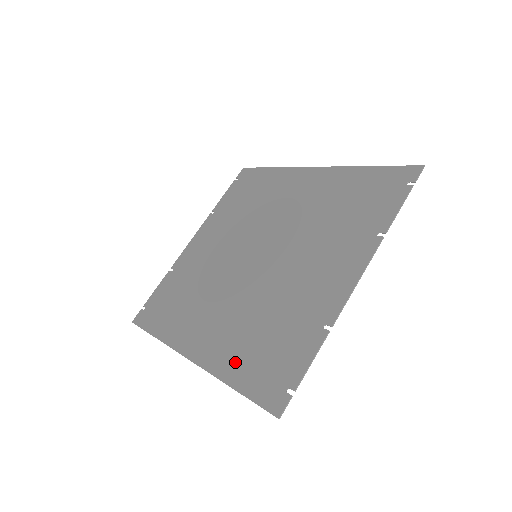
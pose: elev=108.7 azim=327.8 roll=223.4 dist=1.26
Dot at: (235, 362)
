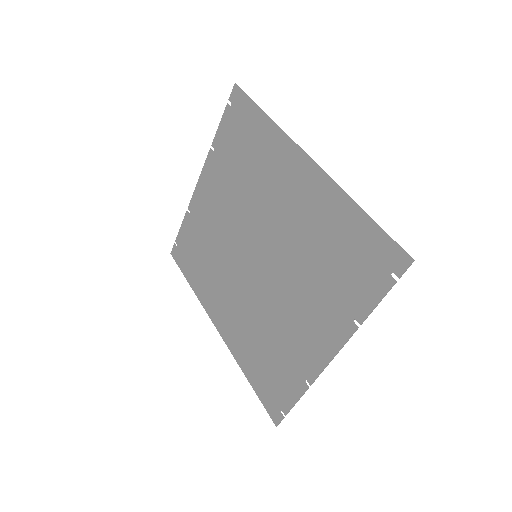
Dot at: (248, 361)
